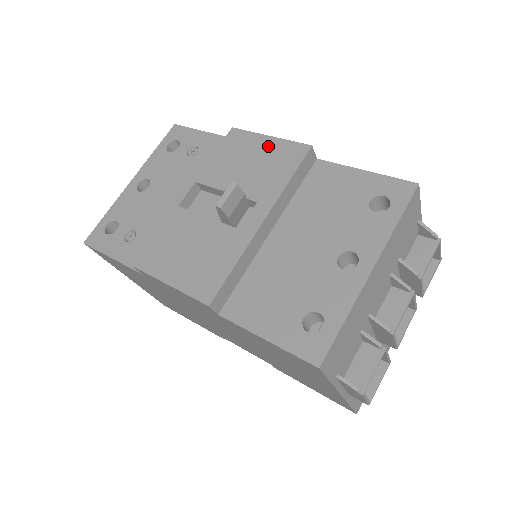
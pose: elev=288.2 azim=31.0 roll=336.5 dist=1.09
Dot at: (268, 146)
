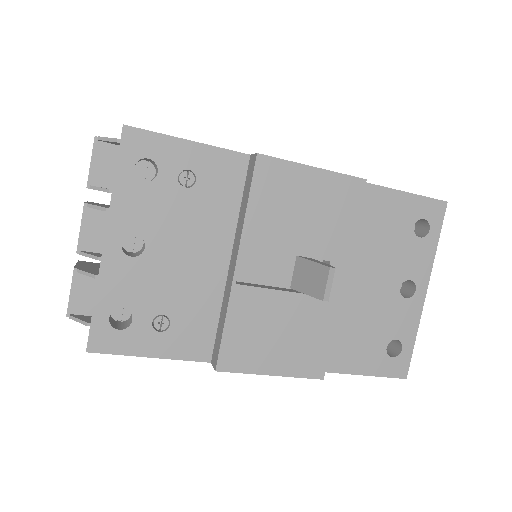
Dot at: (318, 183)
